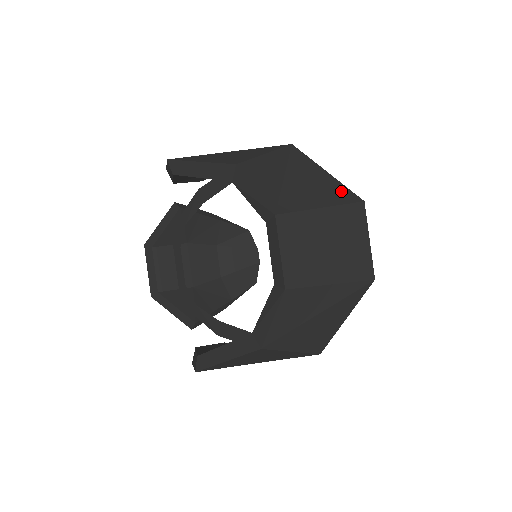
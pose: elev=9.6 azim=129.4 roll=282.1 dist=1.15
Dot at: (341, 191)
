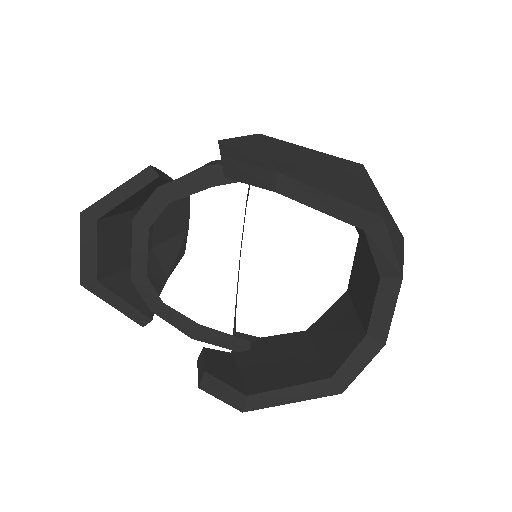
Dot at: (397, 229)
